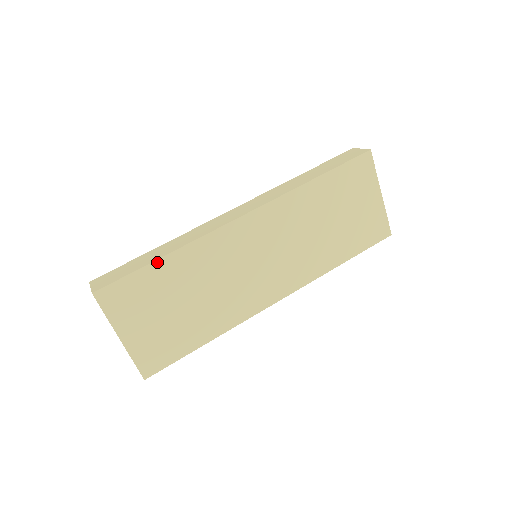
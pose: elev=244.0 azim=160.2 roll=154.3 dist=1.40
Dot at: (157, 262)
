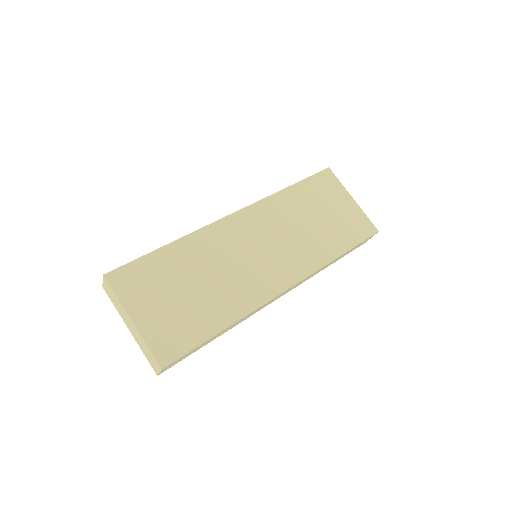
Dot at: (162, 249)
